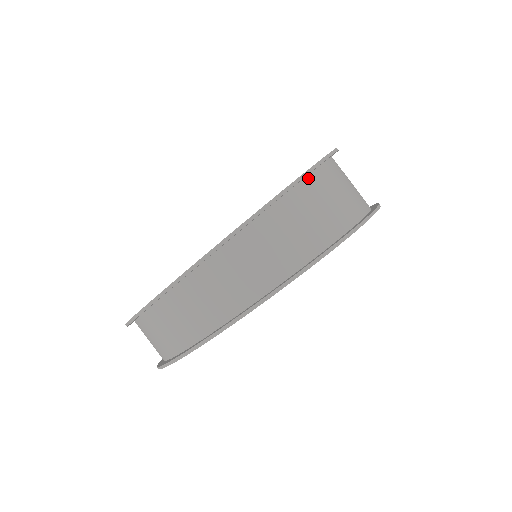
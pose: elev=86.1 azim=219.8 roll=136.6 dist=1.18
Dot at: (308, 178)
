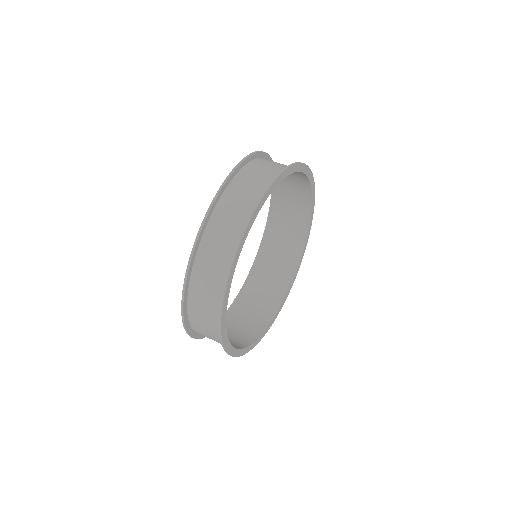
Dot at: occluded
